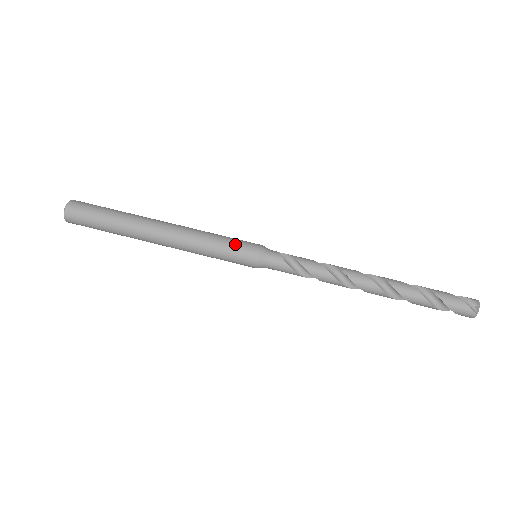
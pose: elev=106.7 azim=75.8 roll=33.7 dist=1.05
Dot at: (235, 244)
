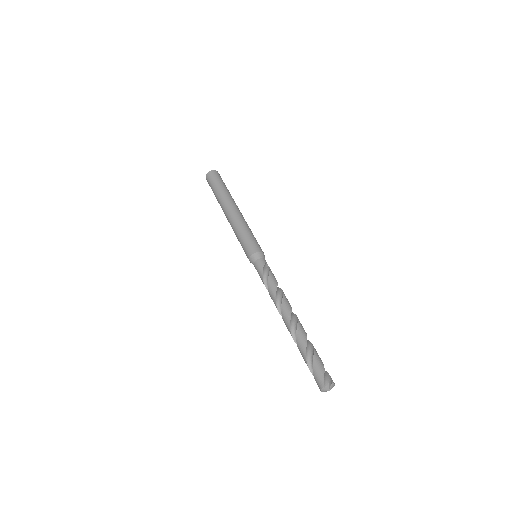
Dot at: (253, 240)
